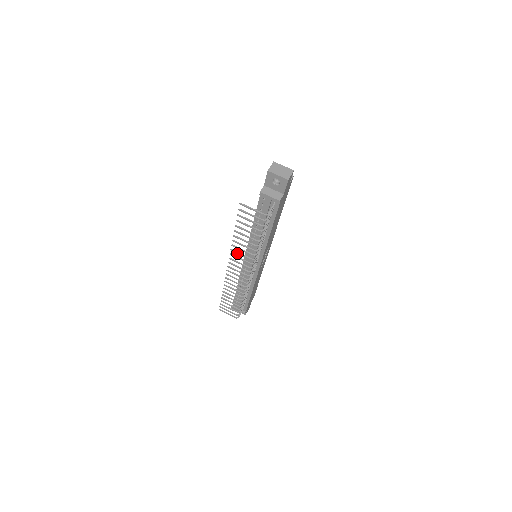
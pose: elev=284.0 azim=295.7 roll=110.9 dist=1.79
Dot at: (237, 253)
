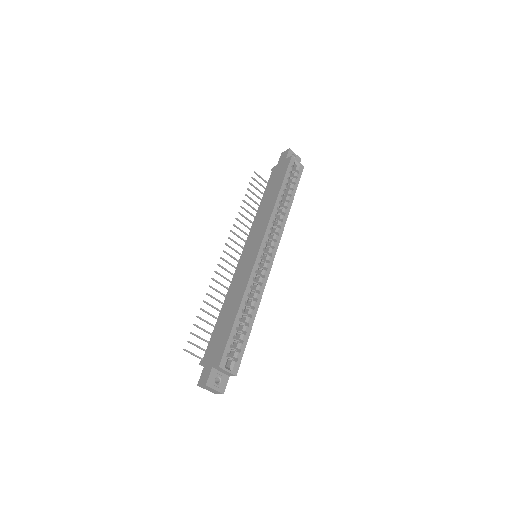
Dot at: (217, 282)
